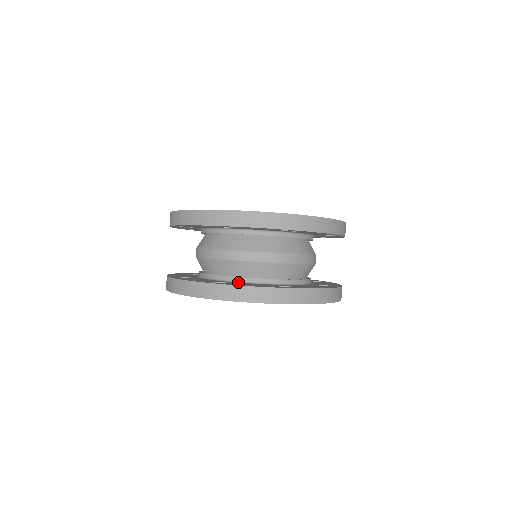
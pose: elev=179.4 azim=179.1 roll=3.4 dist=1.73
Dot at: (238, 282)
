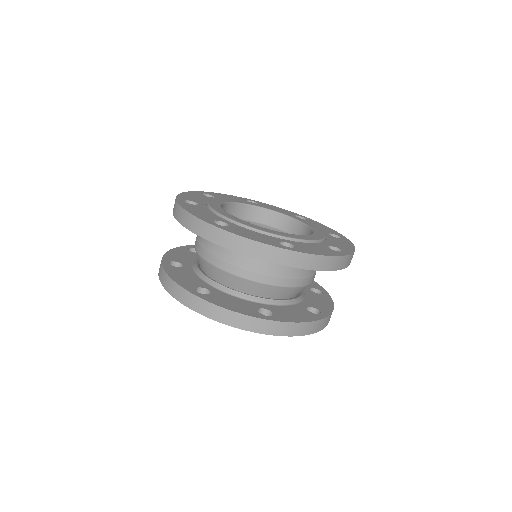
Dot at: (223, 291)
